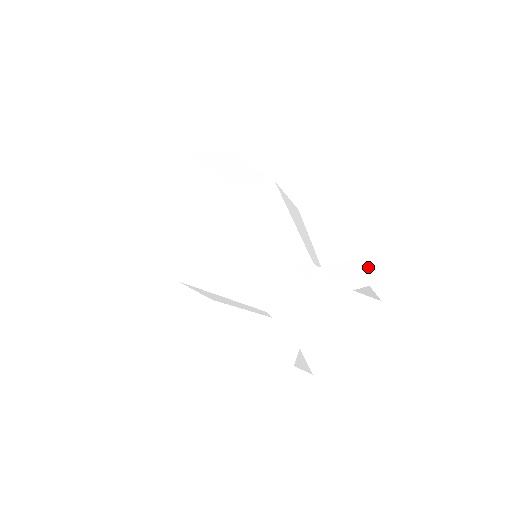
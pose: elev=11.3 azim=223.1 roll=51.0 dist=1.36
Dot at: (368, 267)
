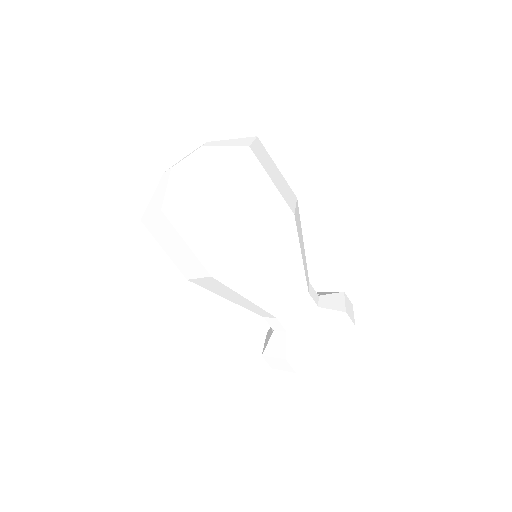
Dot at: (351, 323)
